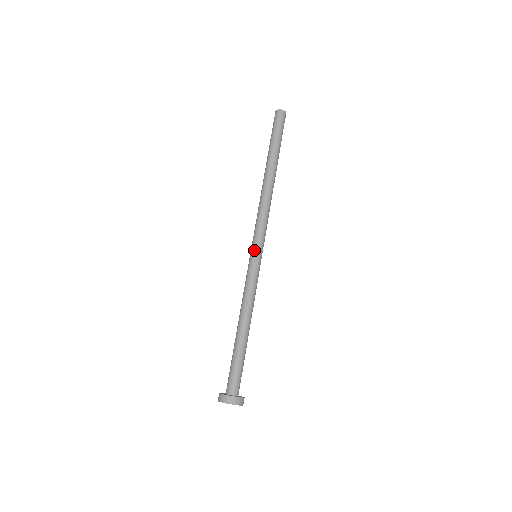
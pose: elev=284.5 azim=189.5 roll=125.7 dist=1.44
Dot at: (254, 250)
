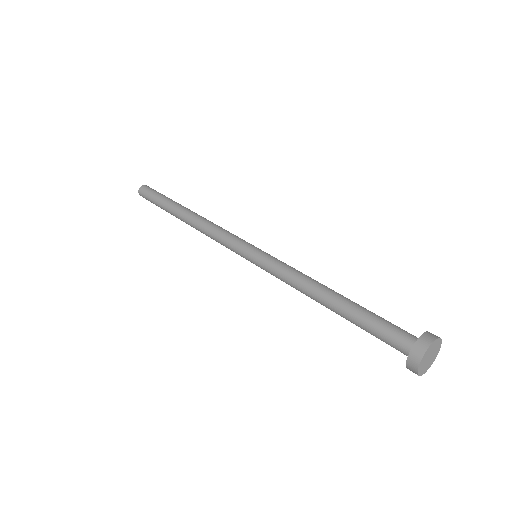
Dot at: (247, 252)
